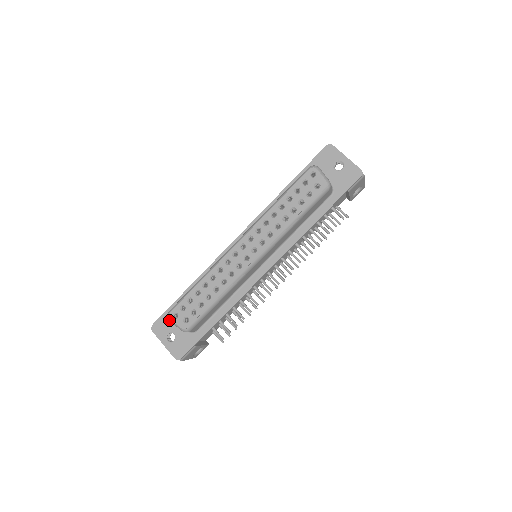
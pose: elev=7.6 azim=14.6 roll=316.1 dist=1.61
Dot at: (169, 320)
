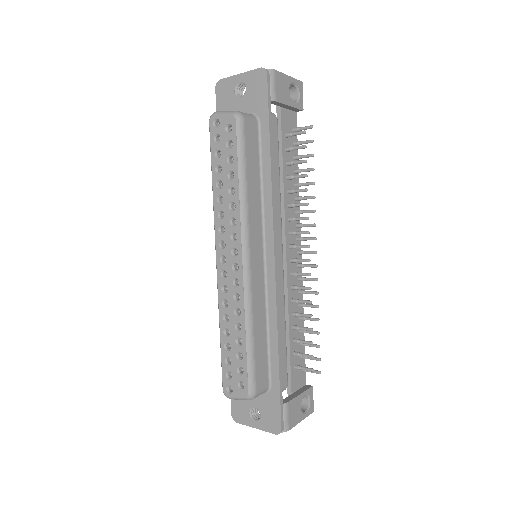
Dot at: occluded
